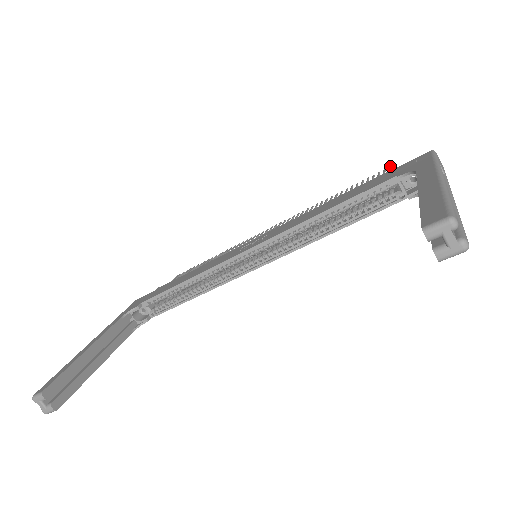
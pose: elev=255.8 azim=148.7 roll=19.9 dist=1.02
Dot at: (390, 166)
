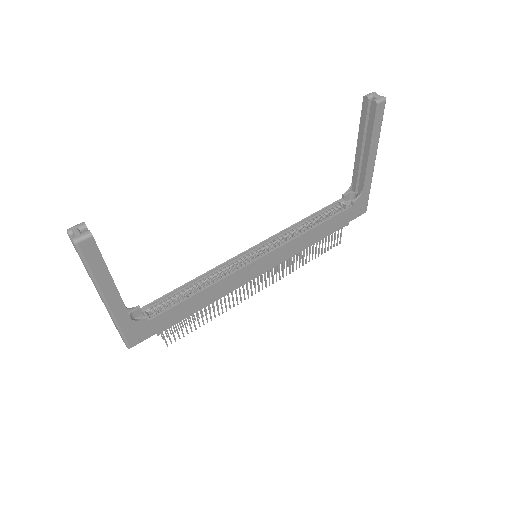
Dot at: occluded
